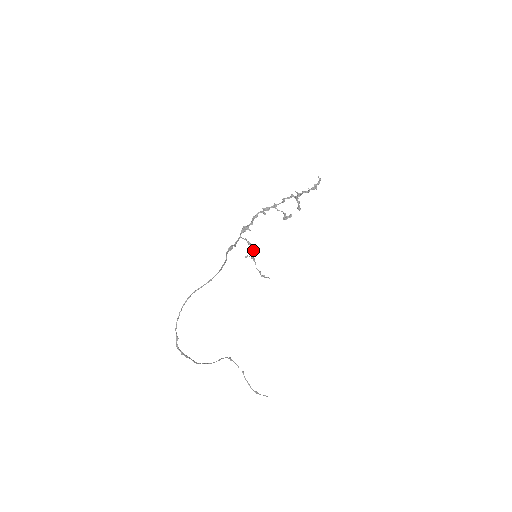
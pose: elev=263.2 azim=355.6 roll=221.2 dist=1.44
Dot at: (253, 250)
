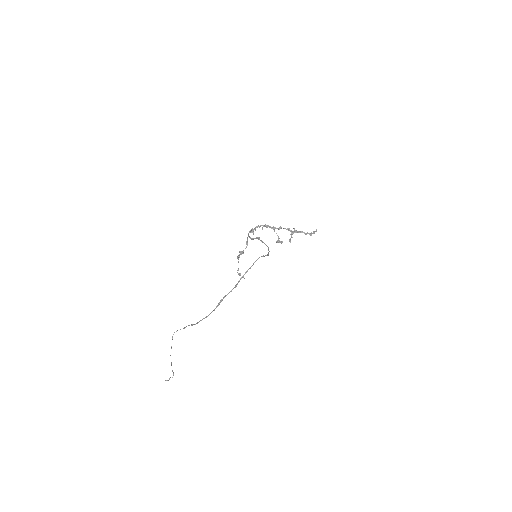
Dot at: occluded
